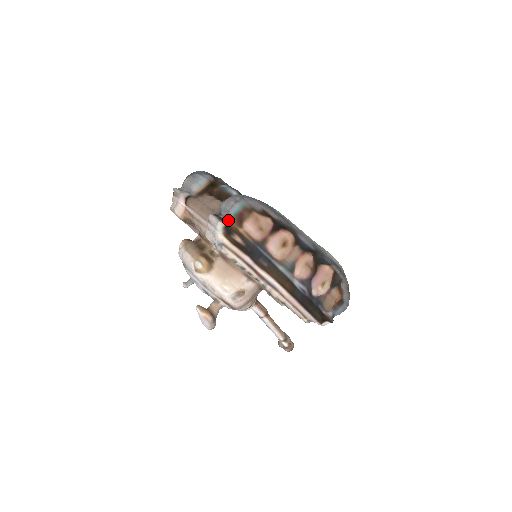
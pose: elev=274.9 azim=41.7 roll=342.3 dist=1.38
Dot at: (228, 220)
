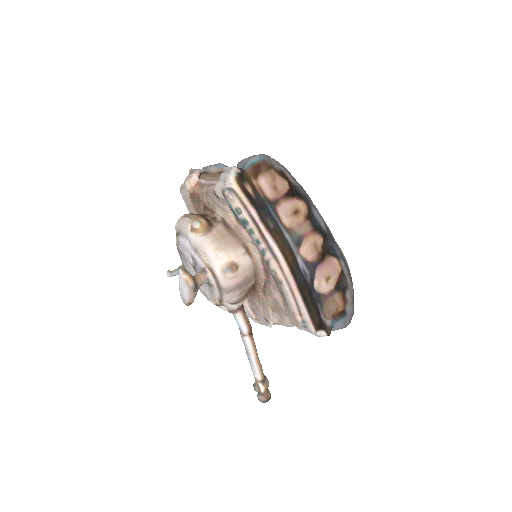
Dot at: (244, 168)
